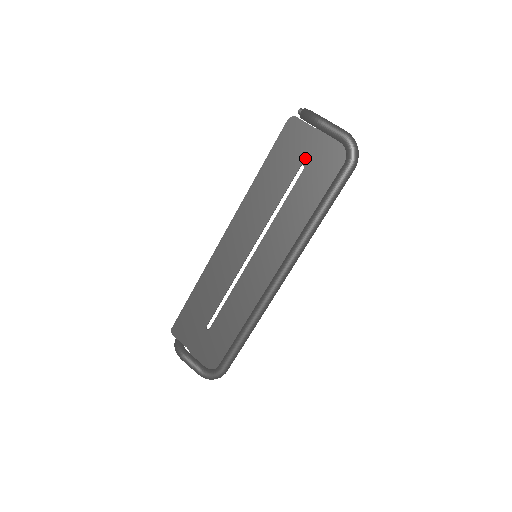
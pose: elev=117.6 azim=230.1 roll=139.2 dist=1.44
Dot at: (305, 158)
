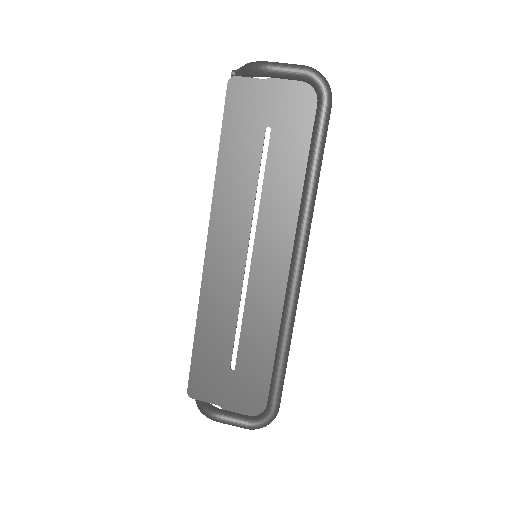
Dot at: (267, 118)
